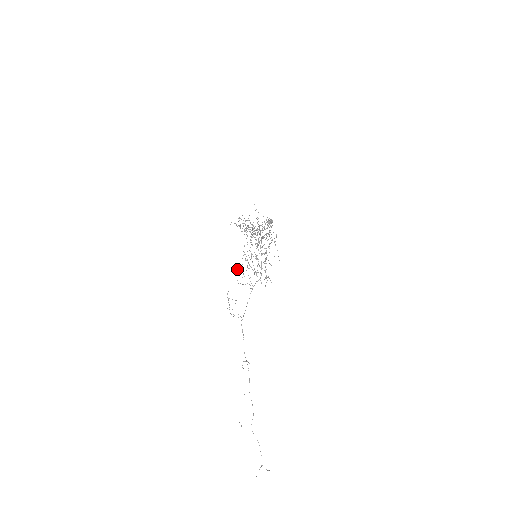
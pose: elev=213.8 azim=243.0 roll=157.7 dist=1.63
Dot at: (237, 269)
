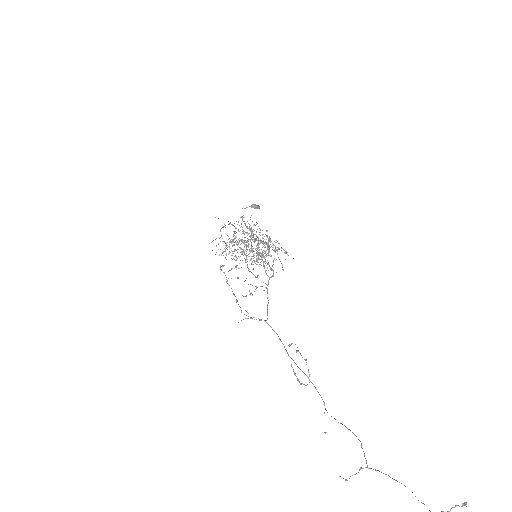
Dot at: occluded
